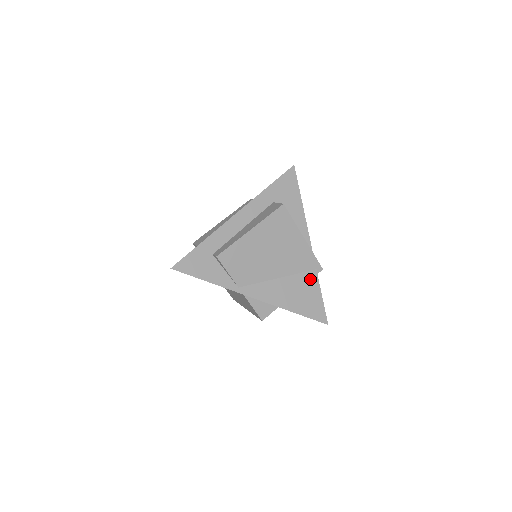
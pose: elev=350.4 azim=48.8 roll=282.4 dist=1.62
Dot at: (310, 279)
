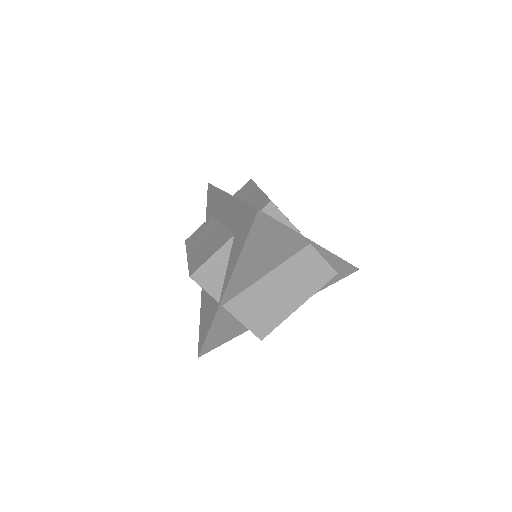
Dot at: occluded
